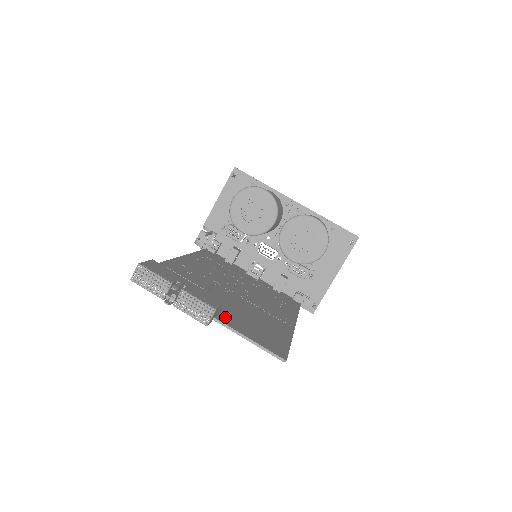
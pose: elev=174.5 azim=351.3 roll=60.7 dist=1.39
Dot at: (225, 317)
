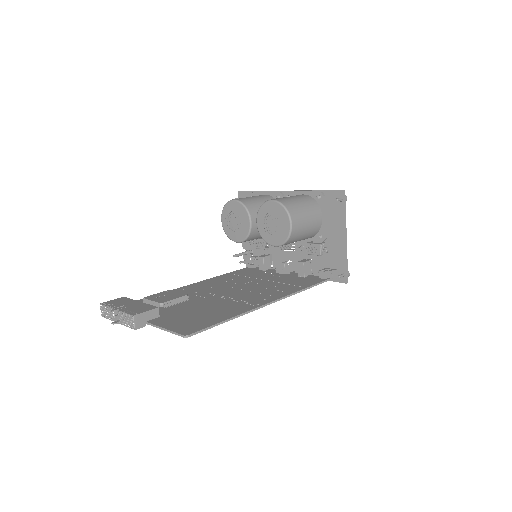
Dot at: (162, 318)
